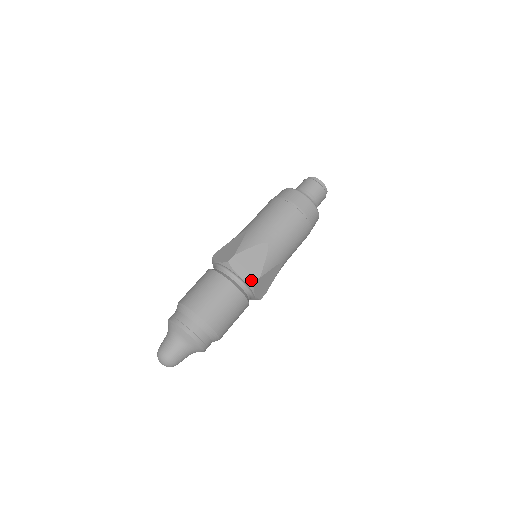
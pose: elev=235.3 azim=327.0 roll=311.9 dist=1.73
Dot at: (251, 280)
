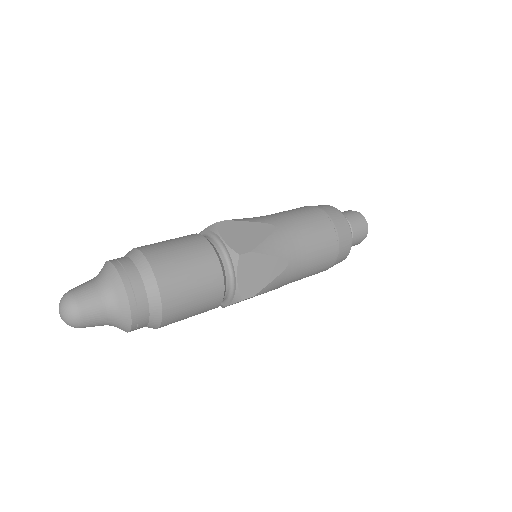
Dot at: (244, 293)
